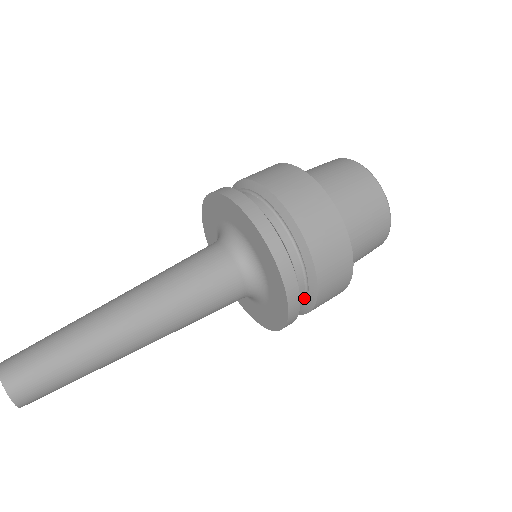
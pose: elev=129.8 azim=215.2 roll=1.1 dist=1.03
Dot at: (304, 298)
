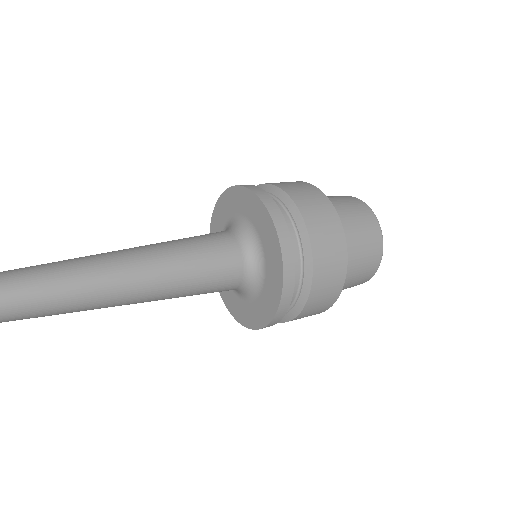
Dot at: (292, 303)
